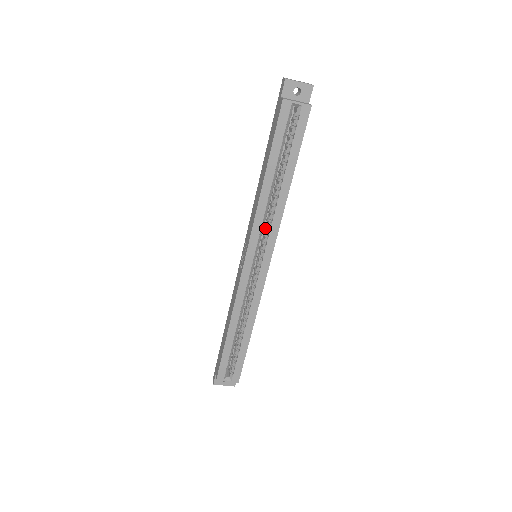
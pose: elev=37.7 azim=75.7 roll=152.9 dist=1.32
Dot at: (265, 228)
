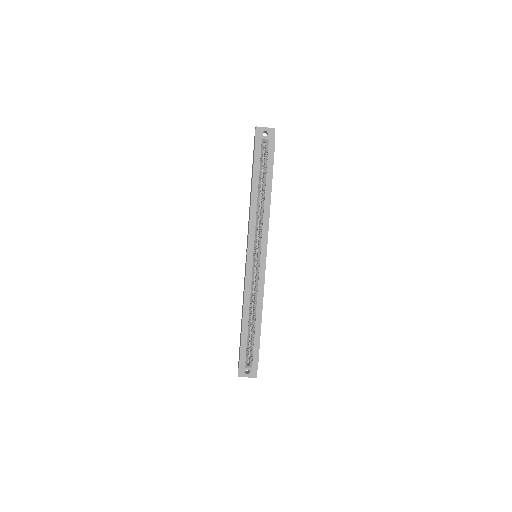
Dot at: (259, 232)
